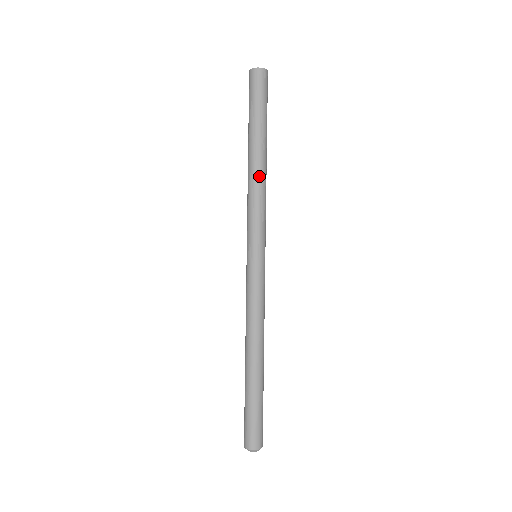
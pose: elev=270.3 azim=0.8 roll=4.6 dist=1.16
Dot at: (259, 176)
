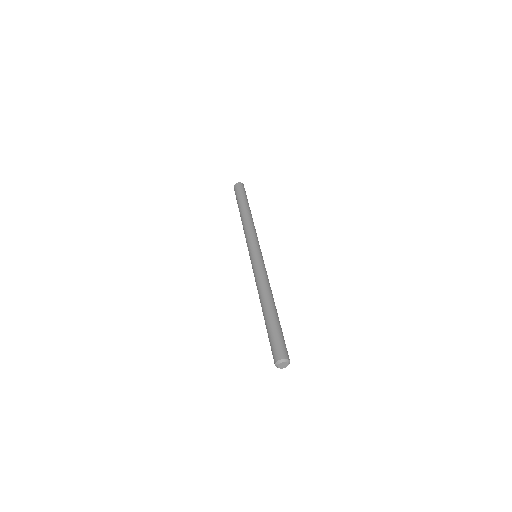
Dot at: (250, 219)
